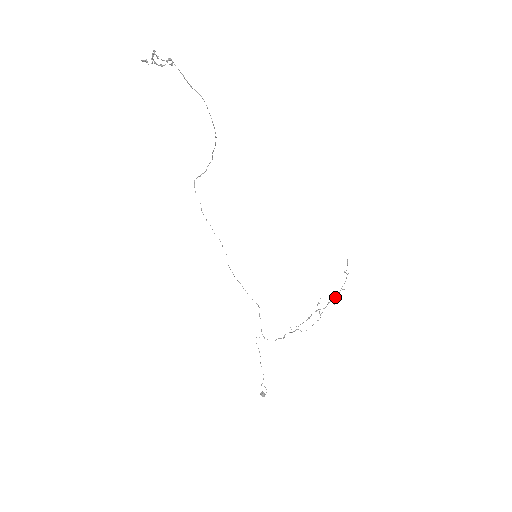
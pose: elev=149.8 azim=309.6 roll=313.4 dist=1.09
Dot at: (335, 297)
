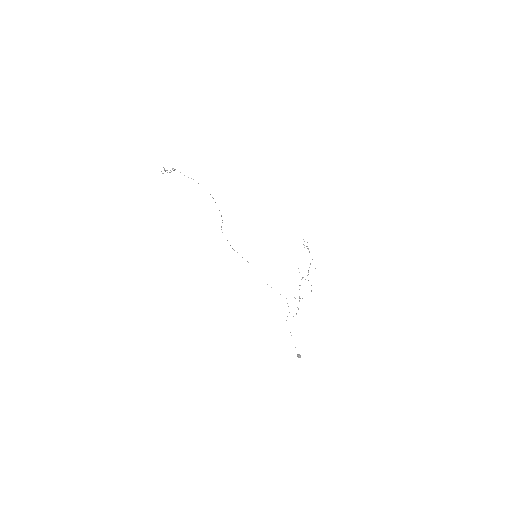
Dot at: occluded
